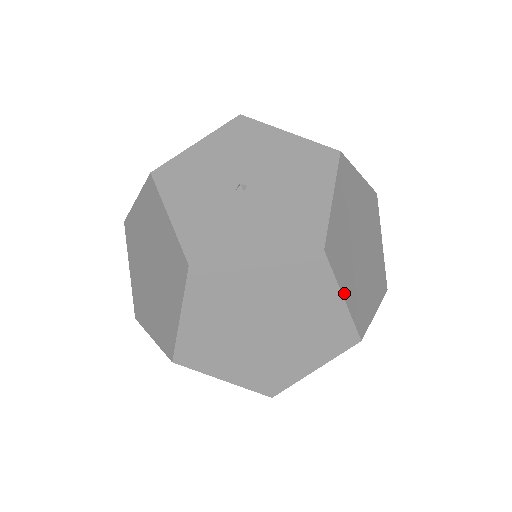
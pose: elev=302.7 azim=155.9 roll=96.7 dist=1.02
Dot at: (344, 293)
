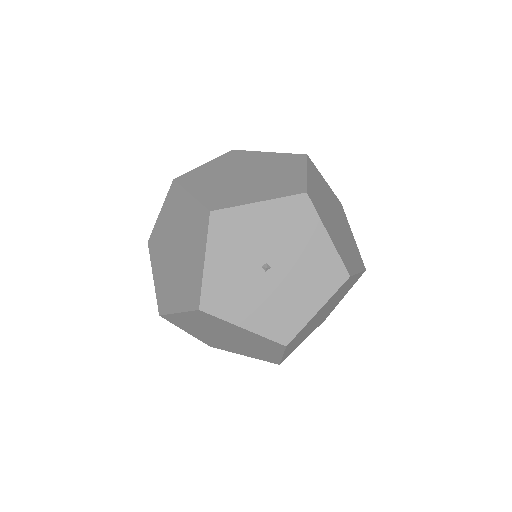
Dot at: (285, 353)
